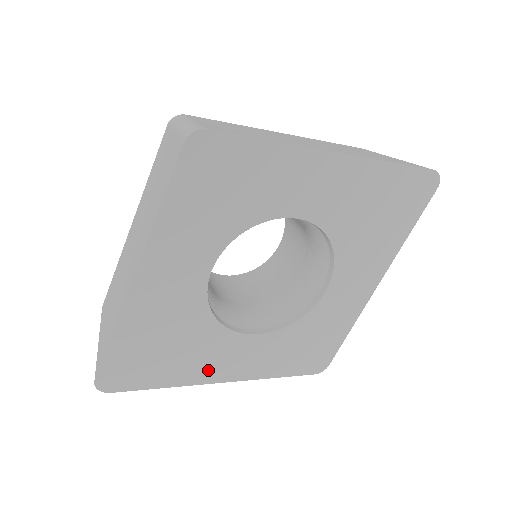
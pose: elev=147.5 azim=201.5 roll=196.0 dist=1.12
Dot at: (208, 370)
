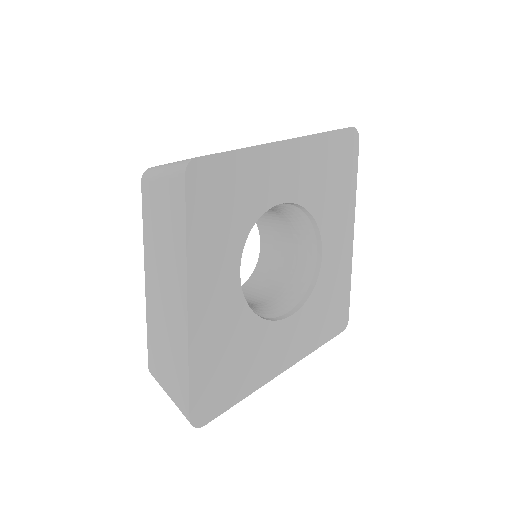
Dot at: (268, 366)
